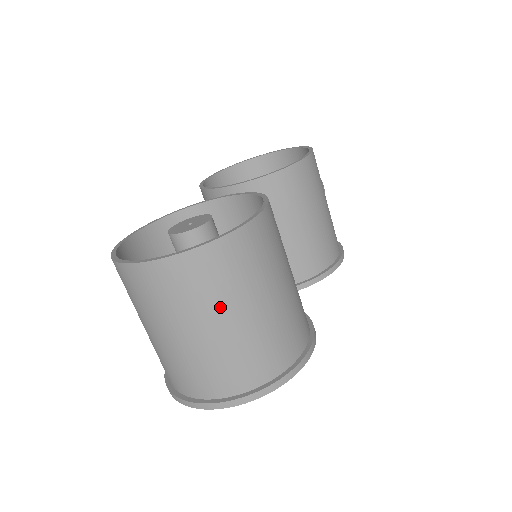
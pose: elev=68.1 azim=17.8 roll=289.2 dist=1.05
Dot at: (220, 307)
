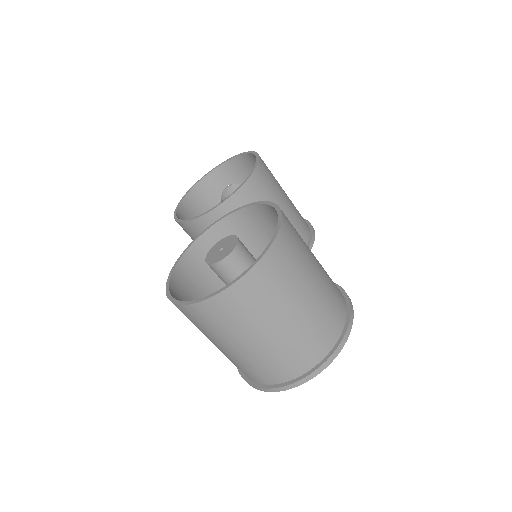
Dot at: (290, 298)
